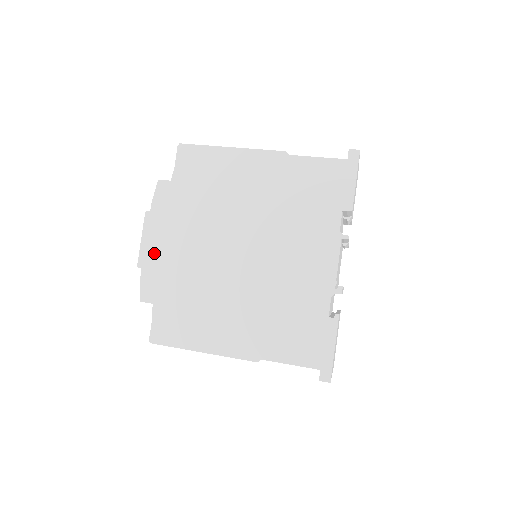
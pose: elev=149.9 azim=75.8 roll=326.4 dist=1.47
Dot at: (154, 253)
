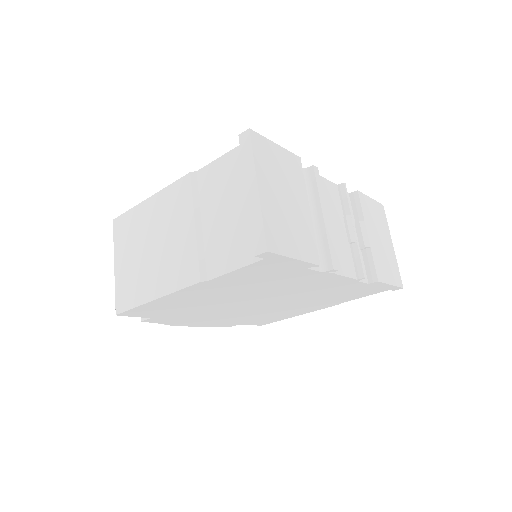
Dot at: occluded
